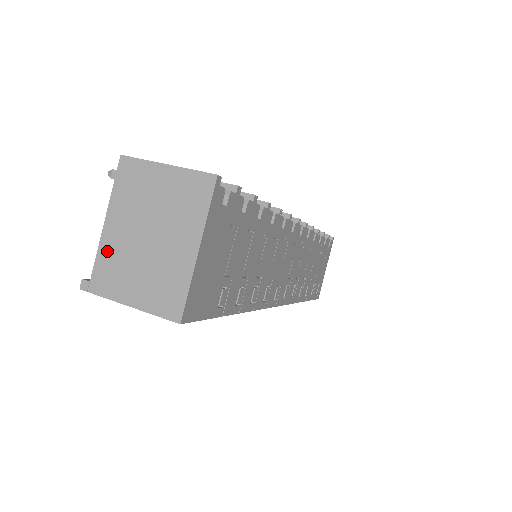
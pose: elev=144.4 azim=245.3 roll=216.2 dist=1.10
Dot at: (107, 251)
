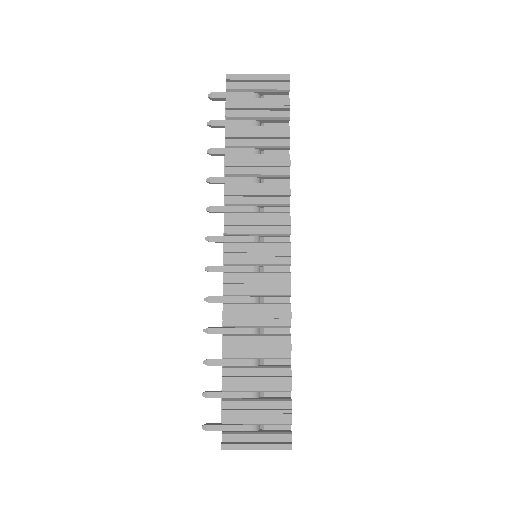
Dot at: occluded
